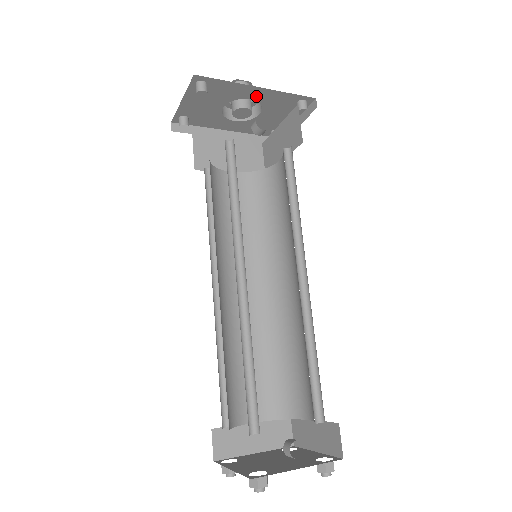
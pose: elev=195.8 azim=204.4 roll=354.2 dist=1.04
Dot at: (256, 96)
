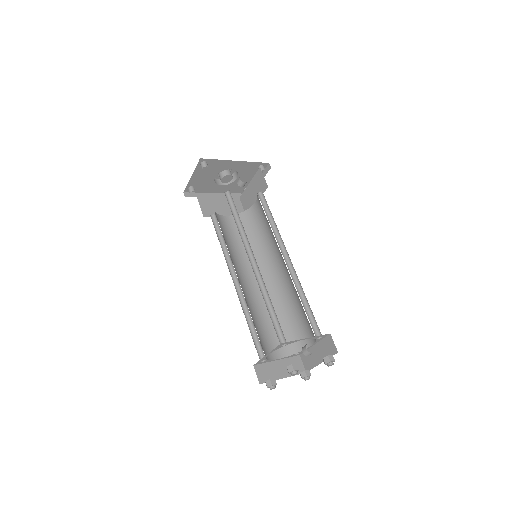
Dot at: (234, 167)
